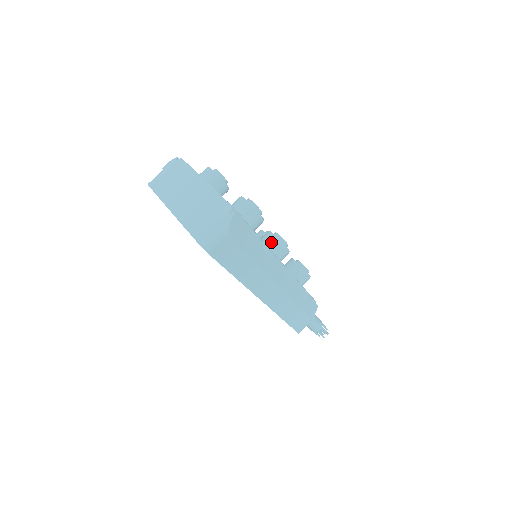
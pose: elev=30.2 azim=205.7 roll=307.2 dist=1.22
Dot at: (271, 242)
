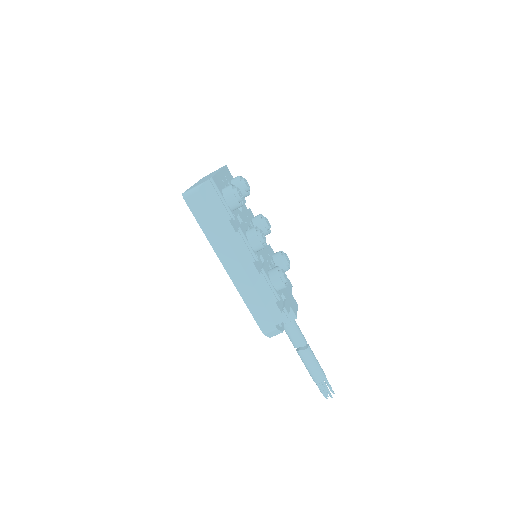
Dot at: (250, 231)
